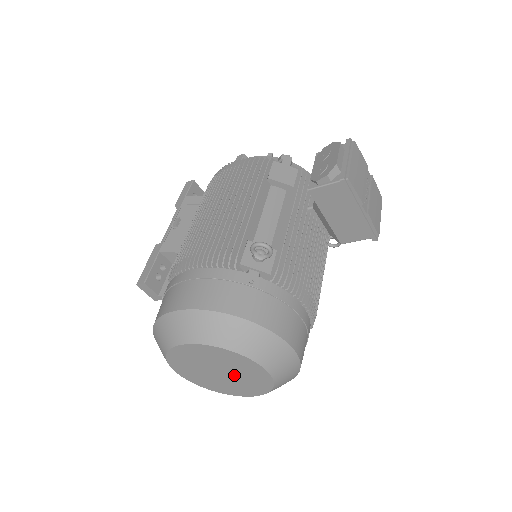
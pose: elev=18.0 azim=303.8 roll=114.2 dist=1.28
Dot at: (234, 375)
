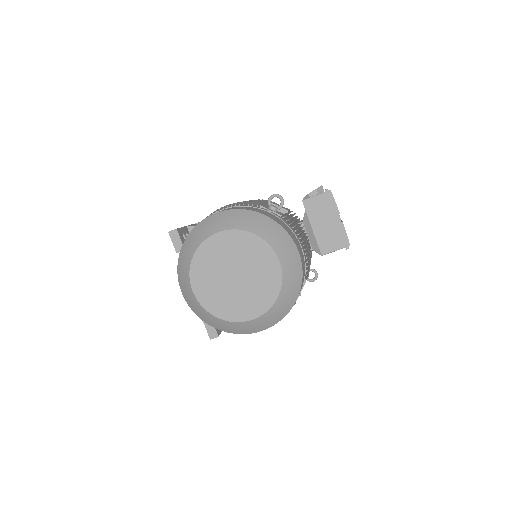
Dot at: (248, 278)
